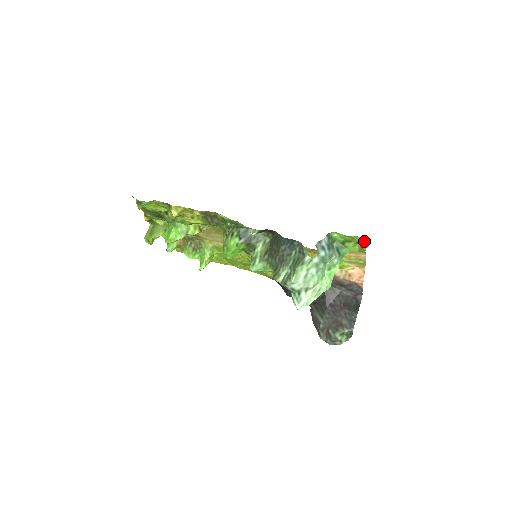
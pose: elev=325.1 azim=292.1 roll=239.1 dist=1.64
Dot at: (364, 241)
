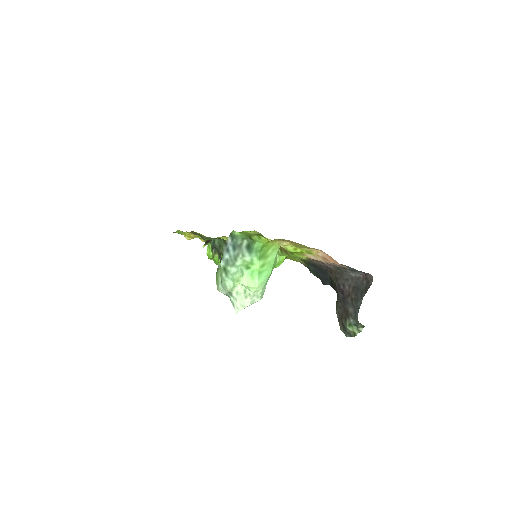
Dot at: (257, 232)
